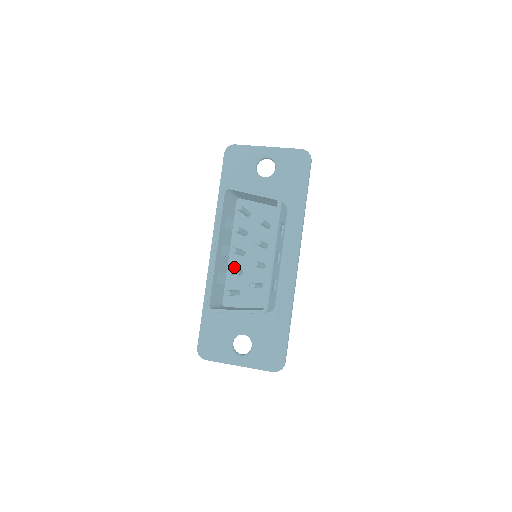
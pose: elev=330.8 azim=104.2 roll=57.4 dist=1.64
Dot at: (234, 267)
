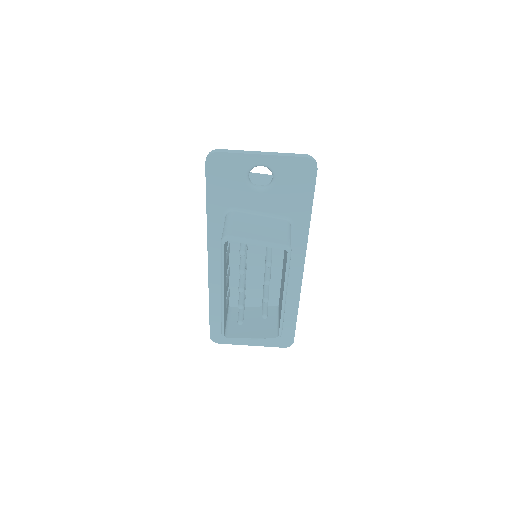
Dot at: (236, 276)
